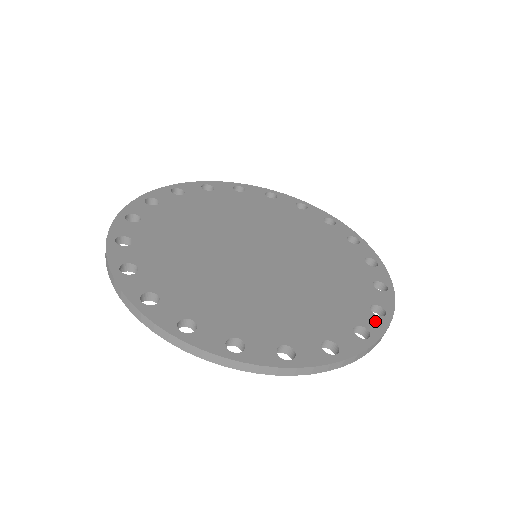
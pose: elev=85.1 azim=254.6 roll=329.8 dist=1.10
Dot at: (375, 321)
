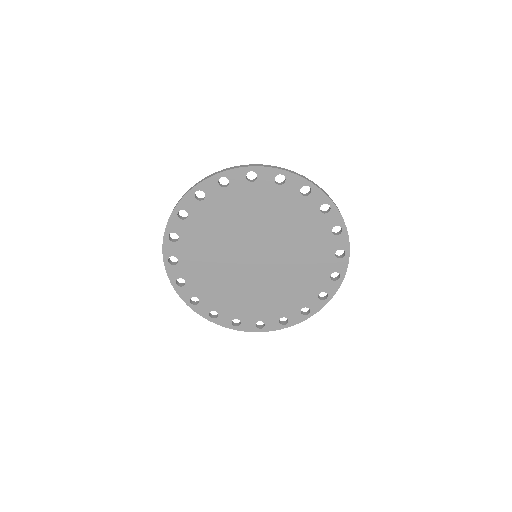
Dot at: (340, 264)
